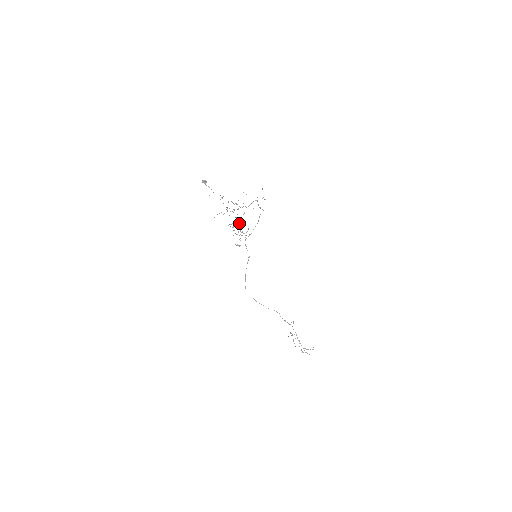
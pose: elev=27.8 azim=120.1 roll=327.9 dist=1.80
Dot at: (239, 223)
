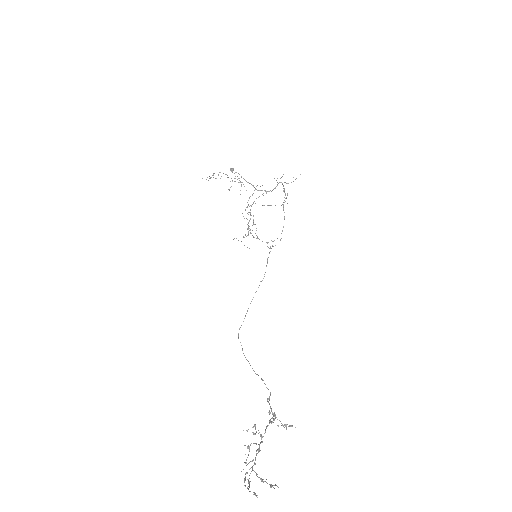
Dot at: (250, 210)
